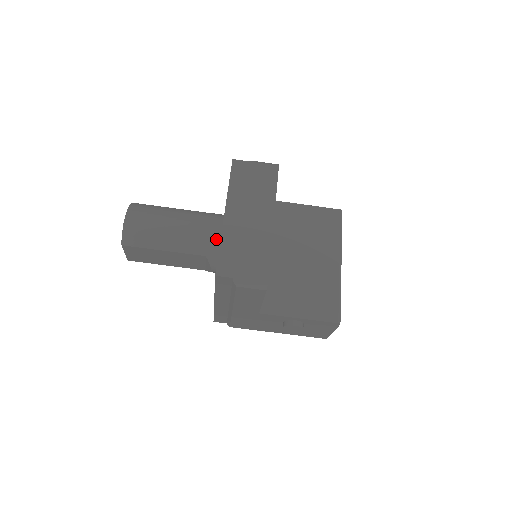
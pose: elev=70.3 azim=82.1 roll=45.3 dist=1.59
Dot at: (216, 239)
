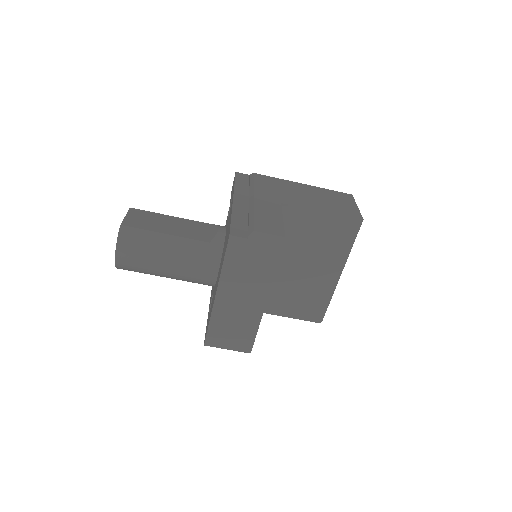
Dot at: (210, 280)
